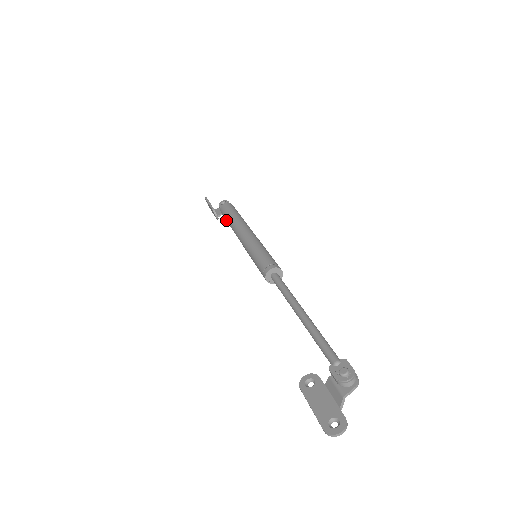
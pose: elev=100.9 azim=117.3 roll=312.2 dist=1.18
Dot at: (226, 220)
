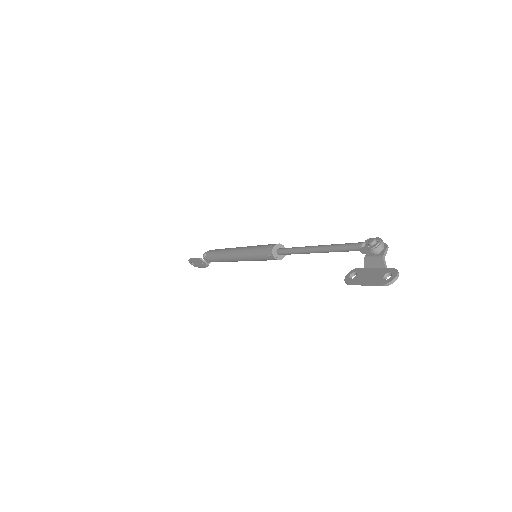
Dot at: (216, 260)
